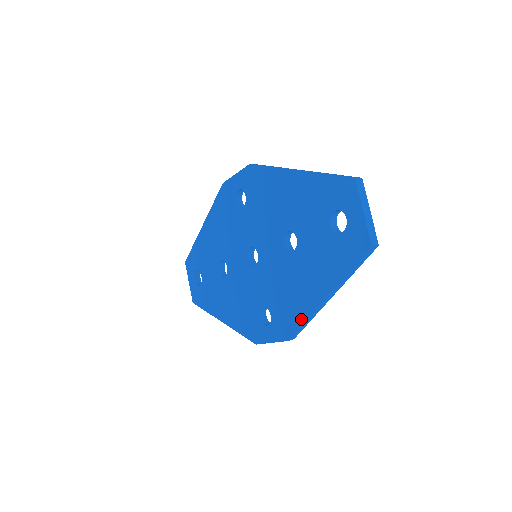
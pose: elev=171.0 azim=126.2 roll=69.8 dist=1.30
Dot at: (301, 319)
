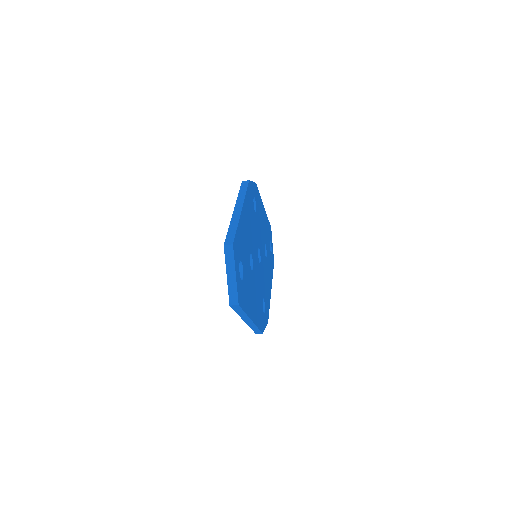
Dot at: occluded
